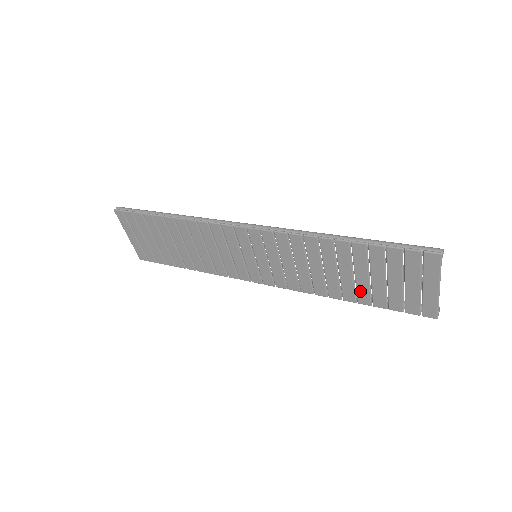
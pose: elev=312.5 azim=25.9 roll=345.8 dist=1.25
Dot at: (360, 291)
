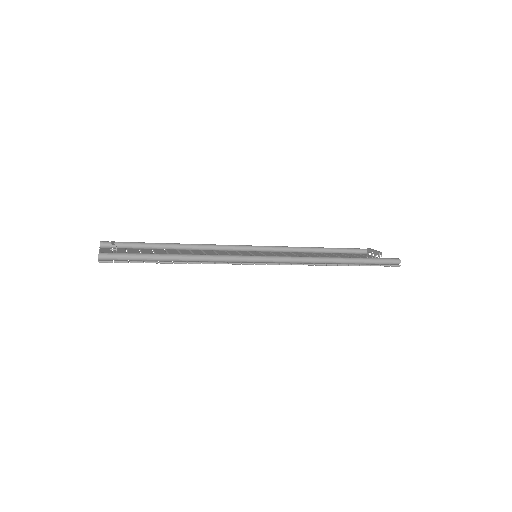
Dot at: occluded
